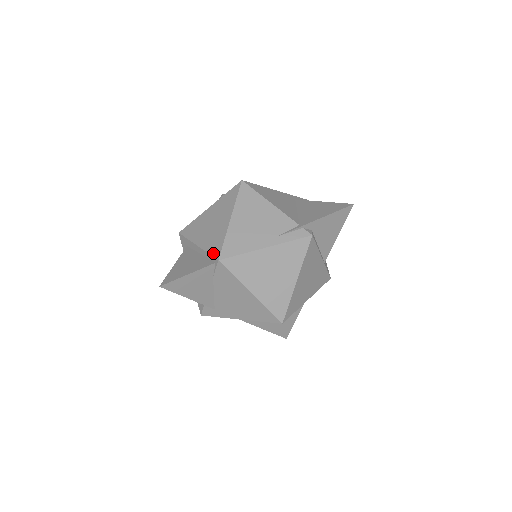
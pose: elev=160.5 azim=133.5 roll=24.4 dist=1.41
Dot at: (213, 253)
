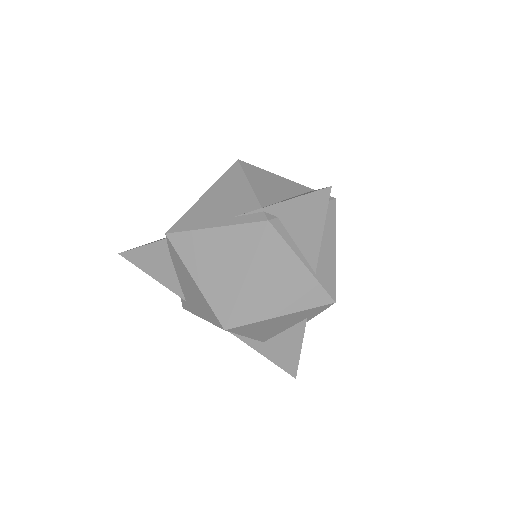
Dot at: occluded
